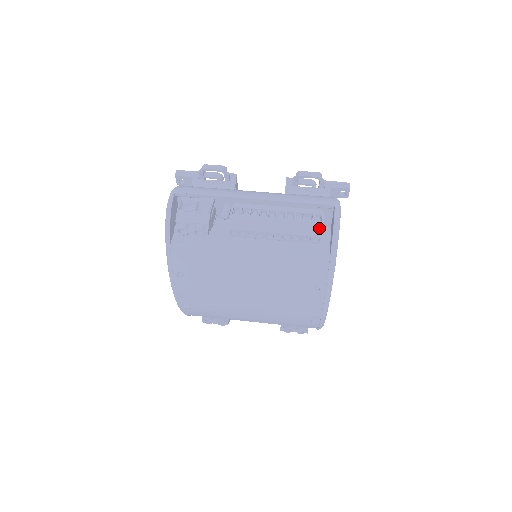
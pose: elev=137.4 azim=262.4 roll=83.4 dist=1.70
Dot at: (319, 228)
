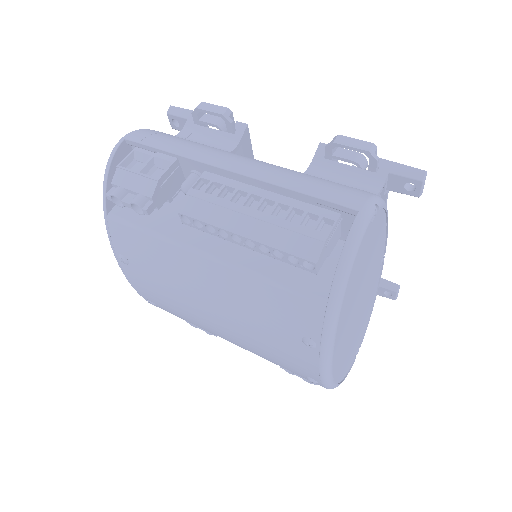
Dot at: (318, 246)
